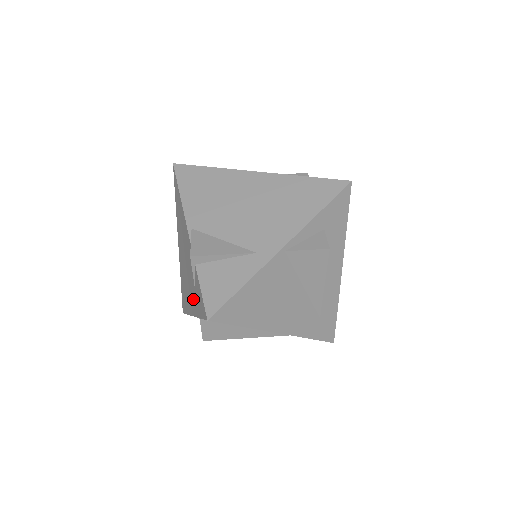
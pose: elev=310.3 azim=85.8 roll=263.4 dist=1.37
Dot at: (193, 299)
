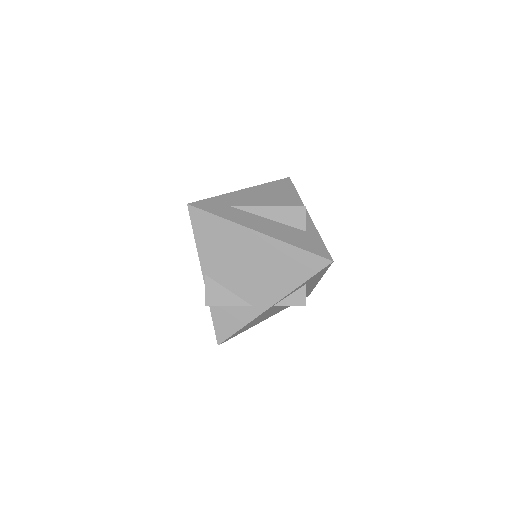
Dot at: occluded
